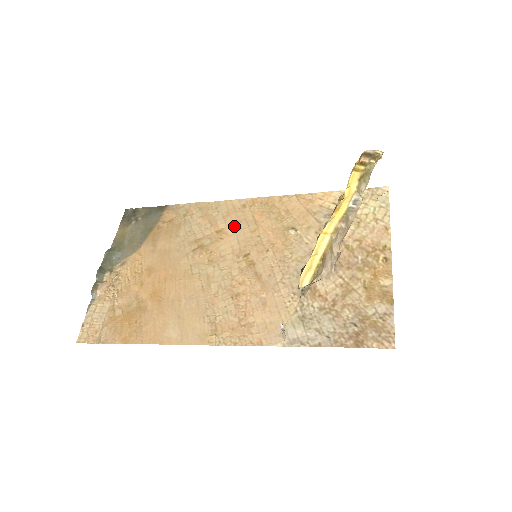
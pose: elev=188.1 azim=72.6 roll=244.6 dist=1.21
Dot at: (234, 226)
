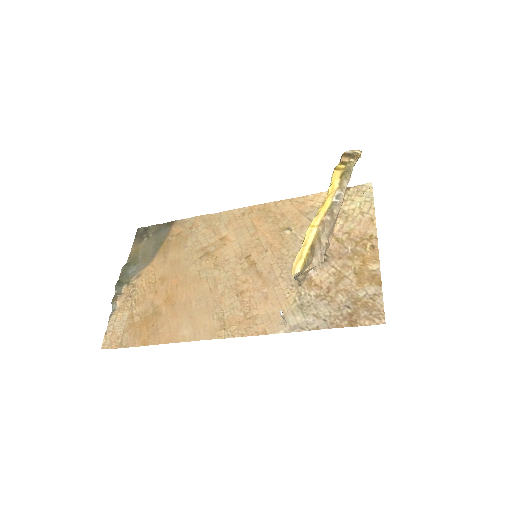
Dot at: (235, 232)
